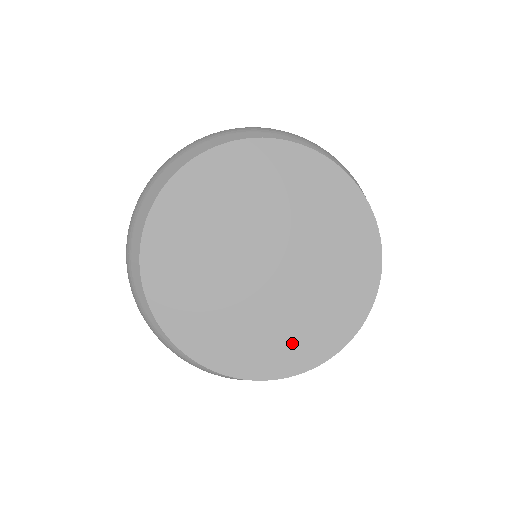
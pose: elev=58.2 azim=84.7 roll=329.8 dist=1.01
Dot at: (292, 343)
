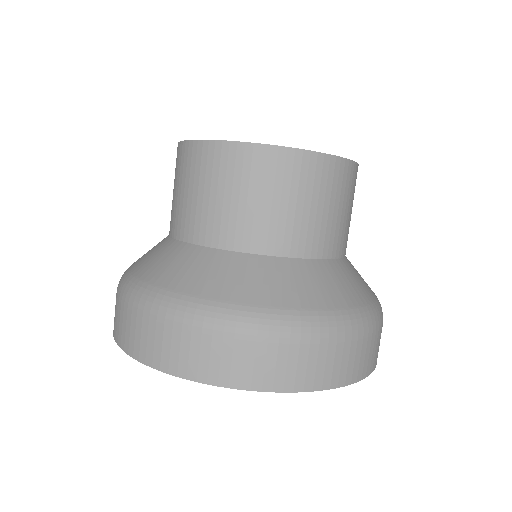
Dot at: occluded
